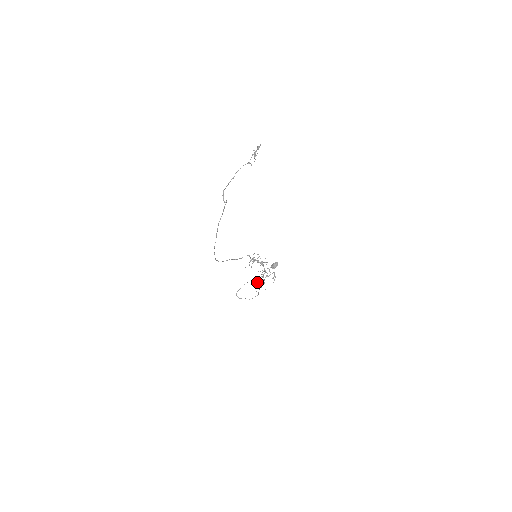
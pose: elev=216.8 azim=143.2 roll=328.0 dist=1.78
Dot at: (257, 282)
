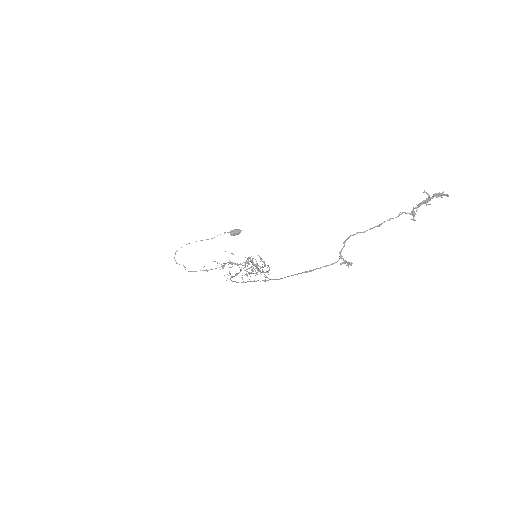
Dot at: (222, 268)
